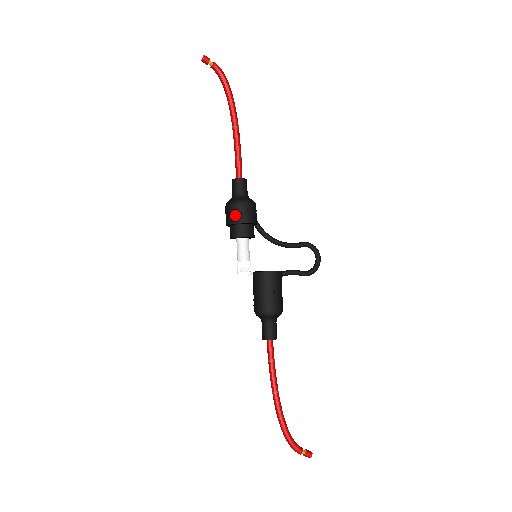
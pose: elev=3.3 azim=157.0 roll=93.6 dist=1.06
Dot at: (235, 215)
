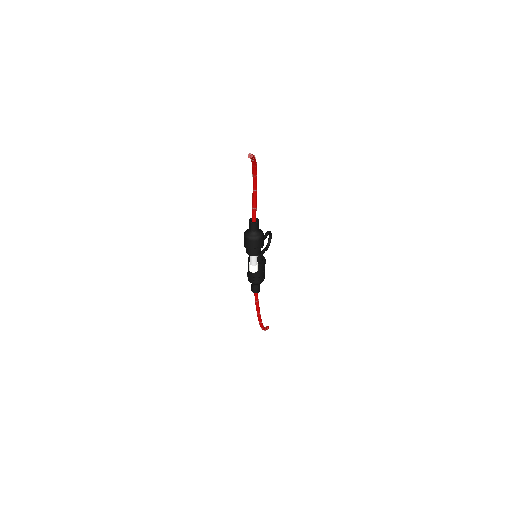
Dot at: (259, 246)
